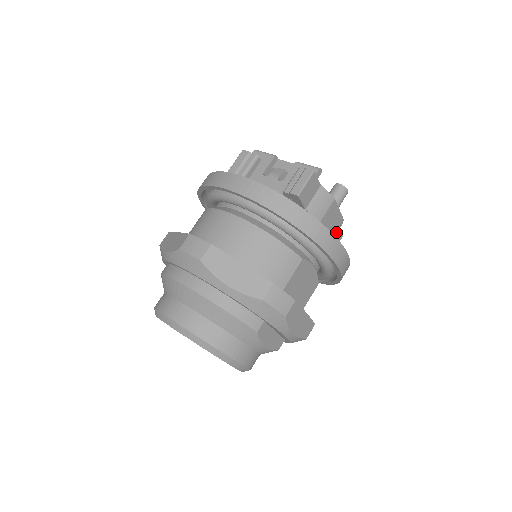
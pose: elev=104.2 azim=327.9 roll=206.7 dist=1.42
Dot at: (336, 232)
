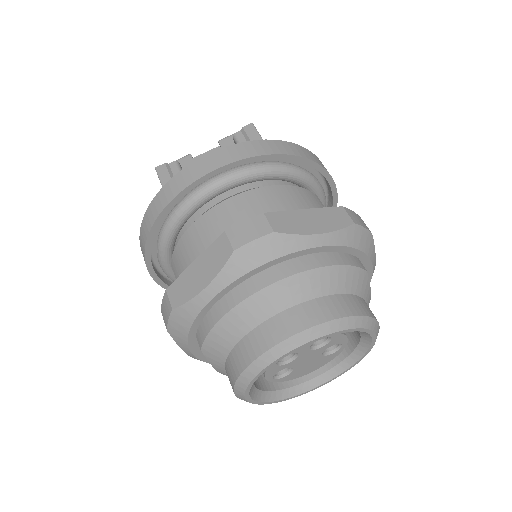
Dot at: occluded
